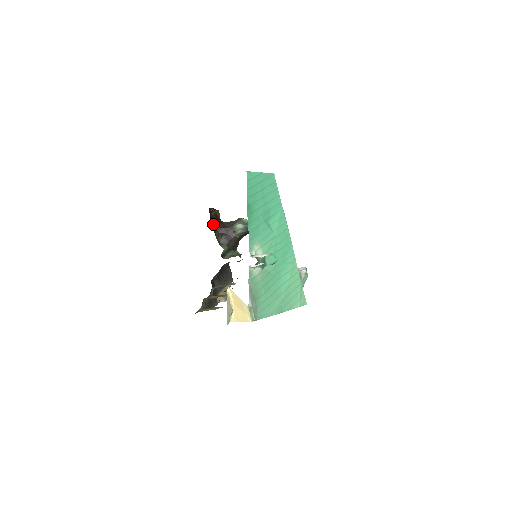
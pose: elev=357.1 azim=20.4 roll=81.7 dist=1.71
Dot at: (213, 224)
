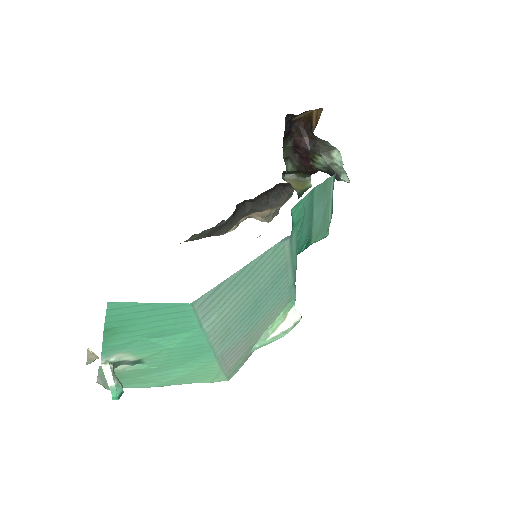
Dot at: (291, 131)
